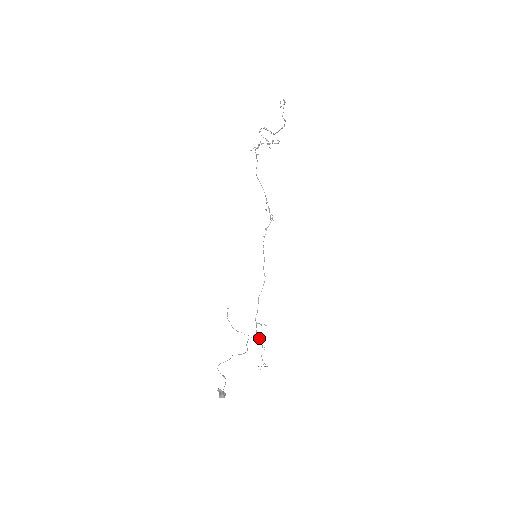
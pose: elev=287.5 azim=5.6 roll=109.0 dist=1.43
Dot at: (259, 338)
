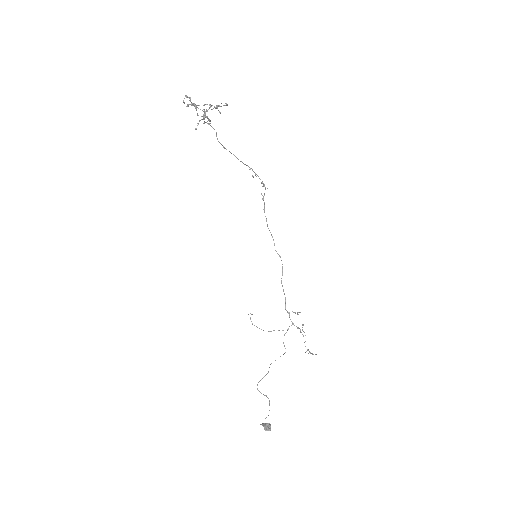
Dot at: (297, 327)
